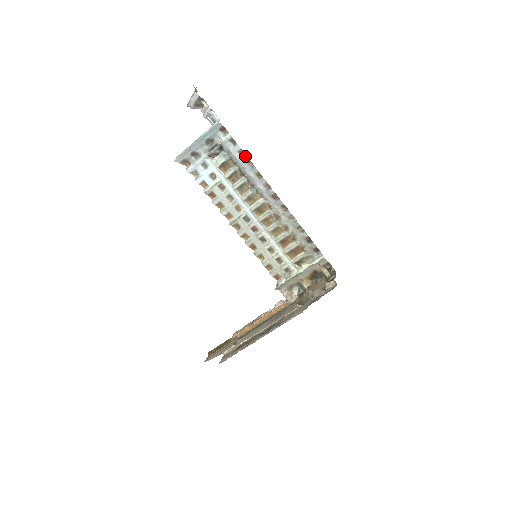
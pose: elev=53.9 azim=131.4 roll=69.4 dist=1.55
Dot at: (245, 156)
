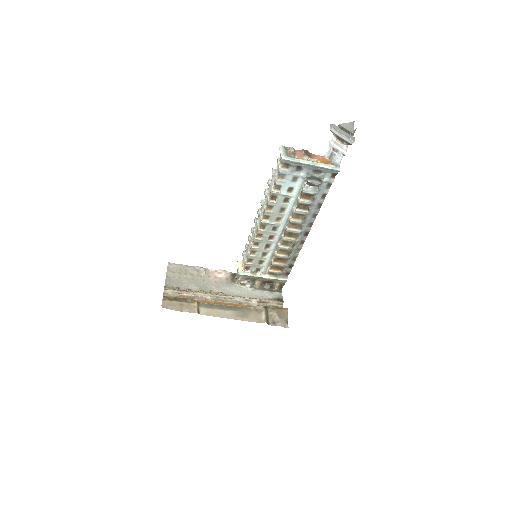
Dot at: (323, 200)
